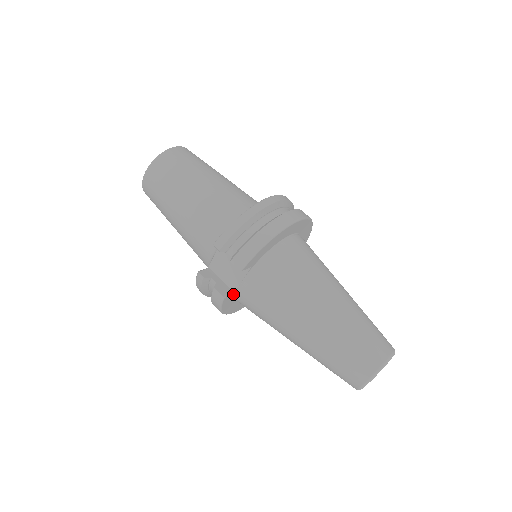
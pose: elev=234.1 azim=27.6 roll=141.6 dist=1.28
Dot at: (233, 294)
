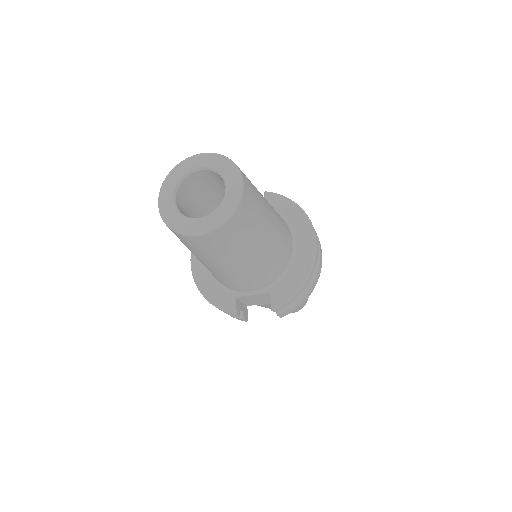
Dot at: occluded
